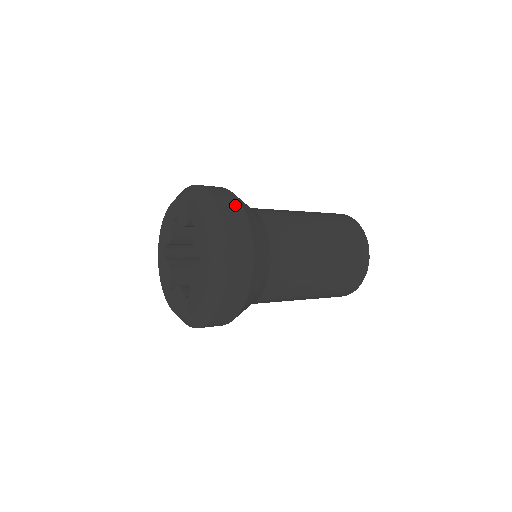
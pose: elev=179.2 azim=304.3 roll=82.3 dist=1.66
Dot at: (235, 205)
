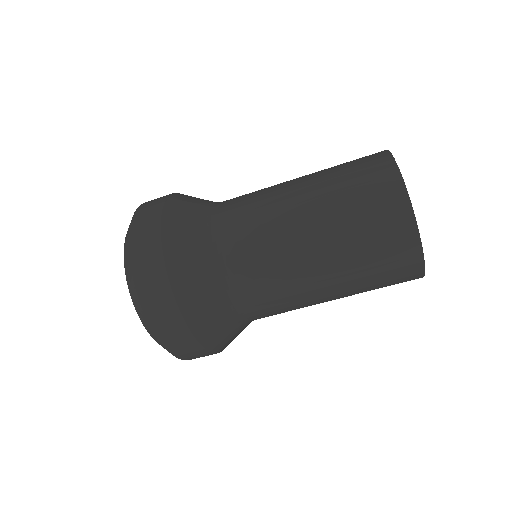
Dot at: occluded
